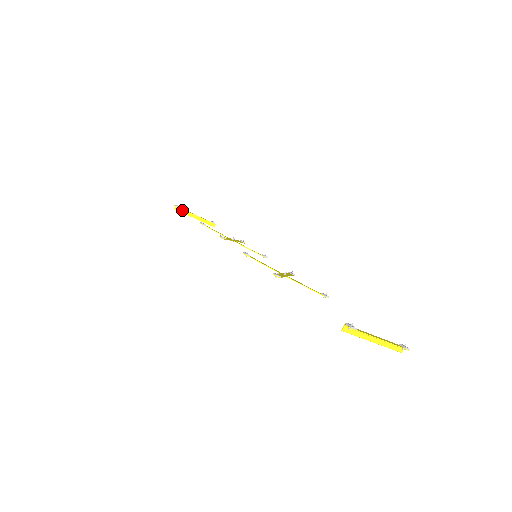
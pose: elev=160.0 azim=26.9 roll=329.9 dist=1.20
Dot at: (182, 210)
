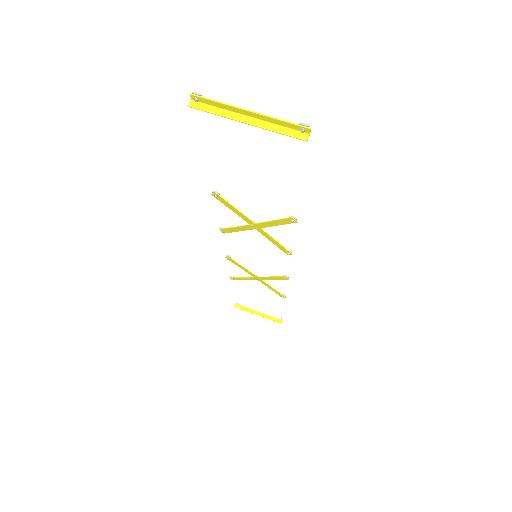
Dot at: (243, 307)
